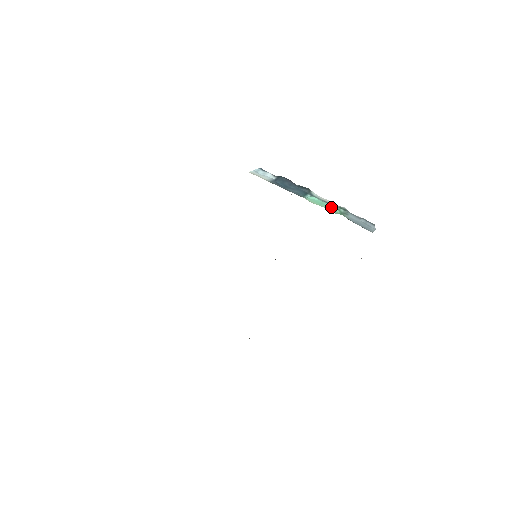
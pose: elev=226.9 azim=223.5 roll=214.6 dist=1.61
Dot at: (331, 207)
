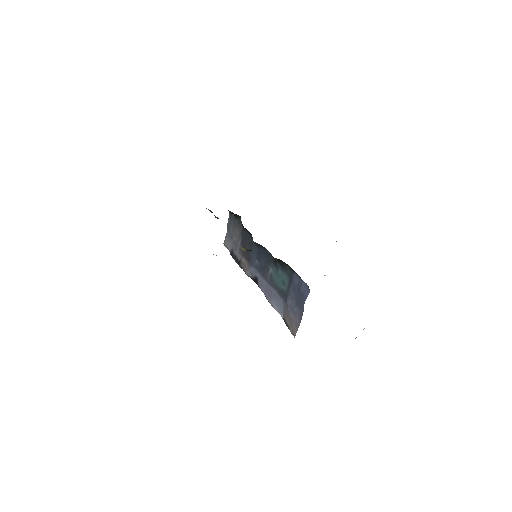
Dot at: occluded
